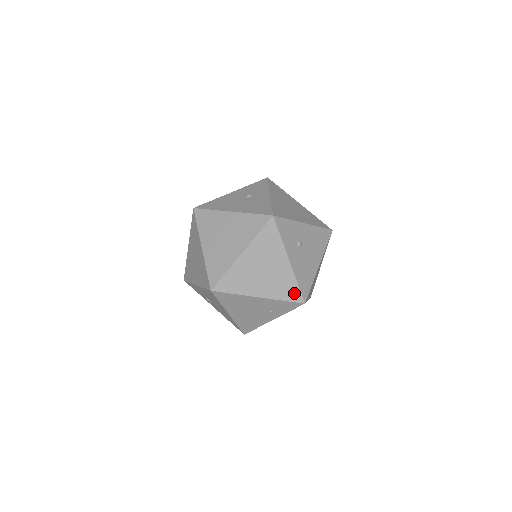
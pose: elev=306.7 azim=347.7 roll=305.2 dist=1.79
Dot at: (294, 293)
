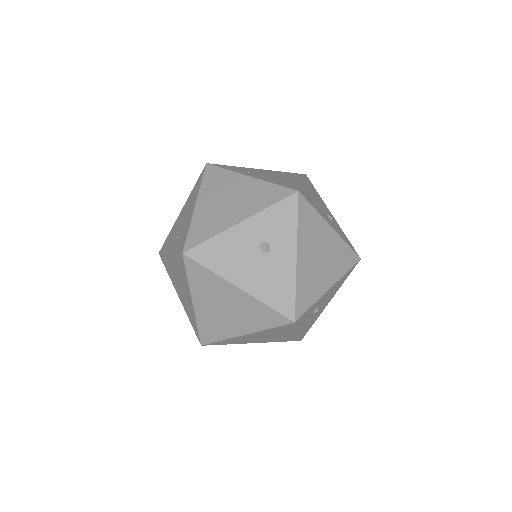
Dot at: (293, 339)
